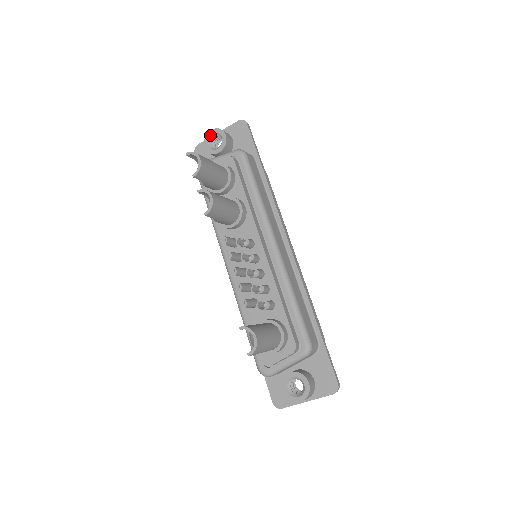
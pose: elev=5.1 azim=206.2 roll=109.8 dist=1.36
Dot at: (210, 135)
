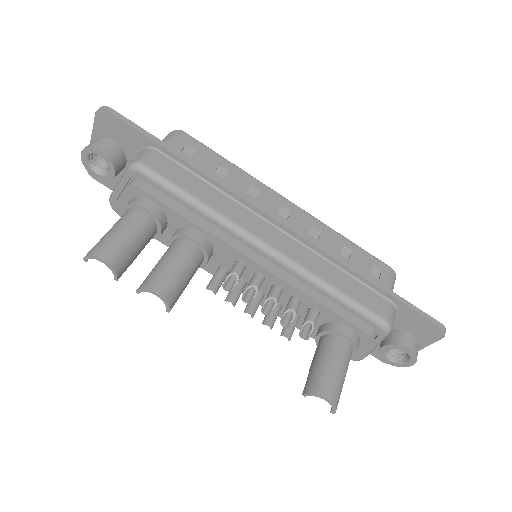
Dot at: (85, 161)
